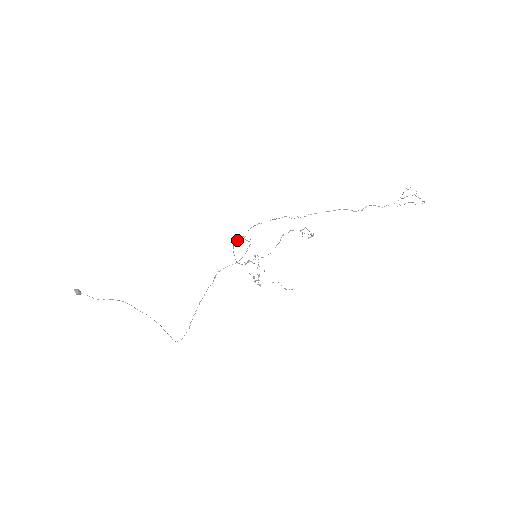
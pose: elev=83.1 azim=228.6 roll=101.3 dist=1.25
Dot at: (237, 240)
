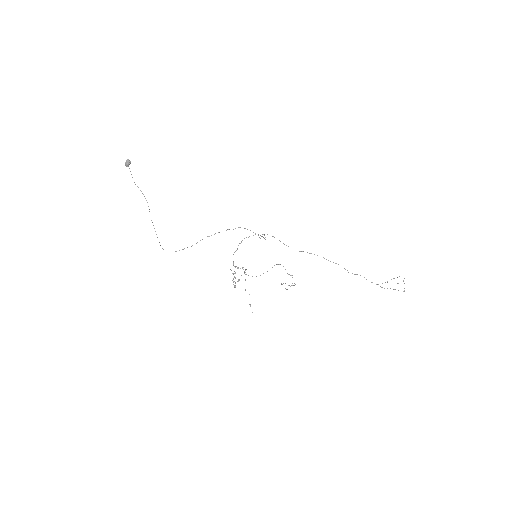
Dot at: occluded
